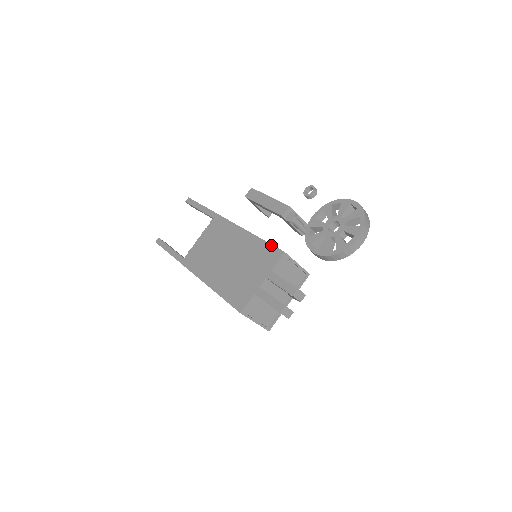
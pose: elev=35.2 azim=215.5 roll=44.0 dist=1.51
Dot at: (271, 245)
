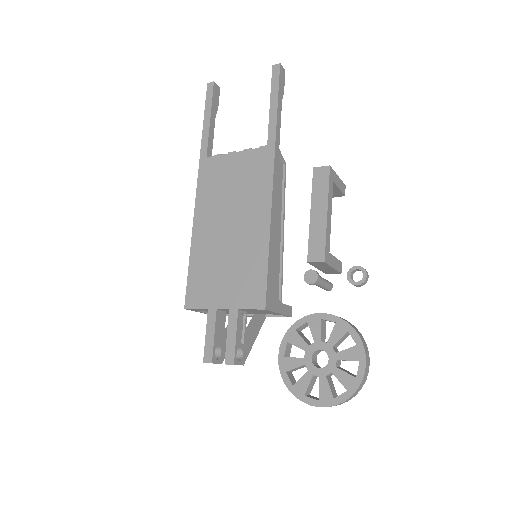
Dot at: (266, 281)
